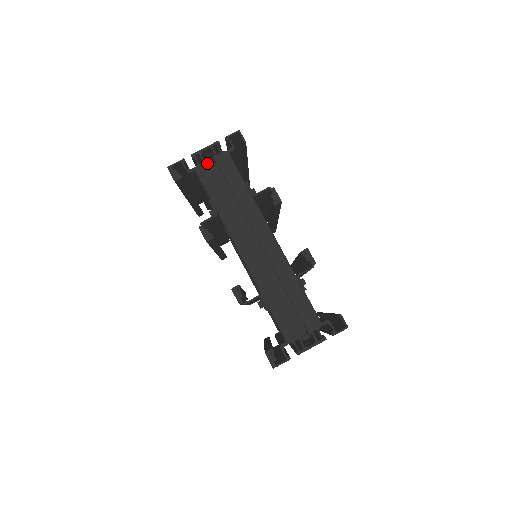
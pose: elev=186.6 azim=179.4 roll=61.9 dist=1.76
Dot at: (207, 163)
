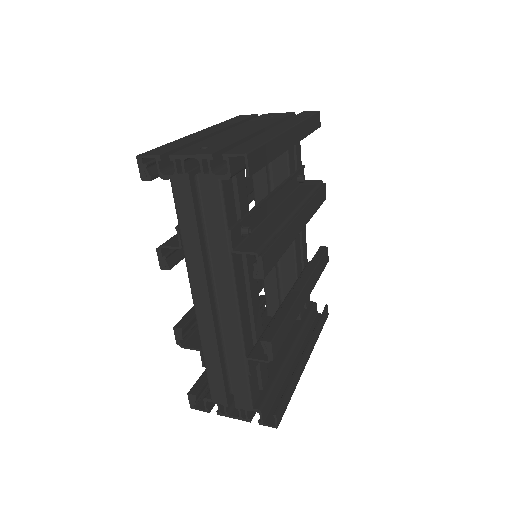
Dot at: (187, 178)
